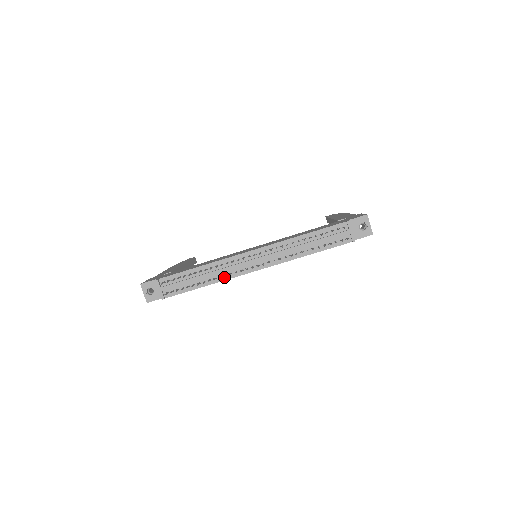
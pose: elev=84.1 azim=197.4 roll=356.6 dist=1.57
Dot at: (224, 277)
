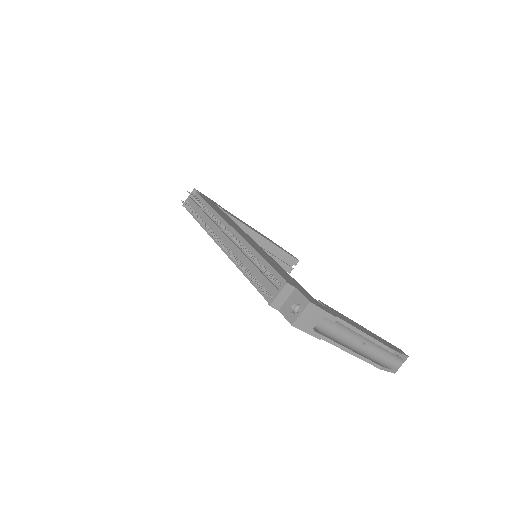
Dot at: occluded
